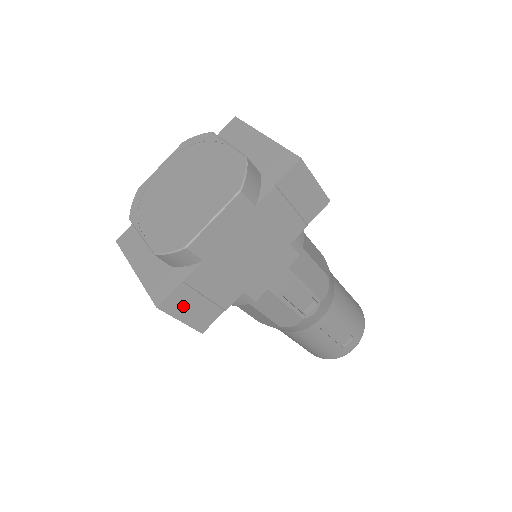
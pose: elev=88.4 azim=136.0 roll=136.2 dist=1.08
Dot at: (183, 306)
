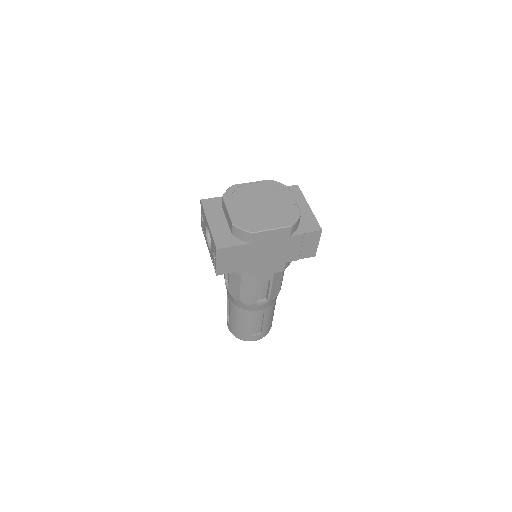
Dot at: (225, 257)
